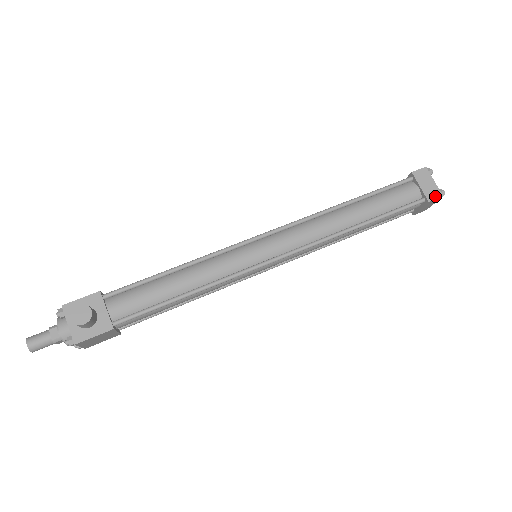
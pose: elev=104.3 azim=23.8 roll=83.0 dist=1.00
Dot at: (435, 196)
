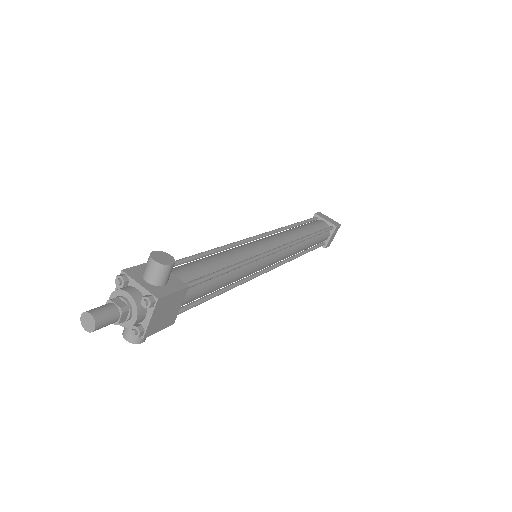
Dot at: (337, 224)
